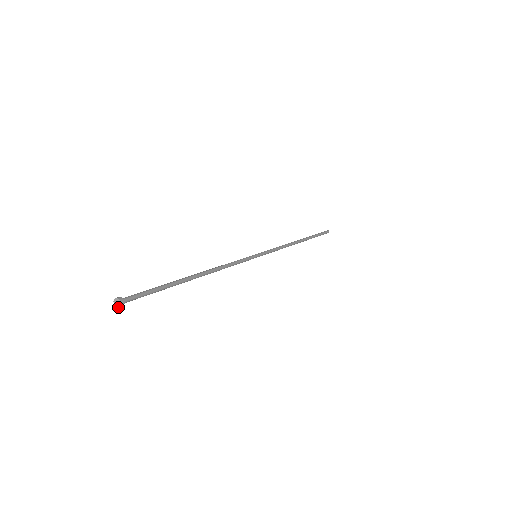
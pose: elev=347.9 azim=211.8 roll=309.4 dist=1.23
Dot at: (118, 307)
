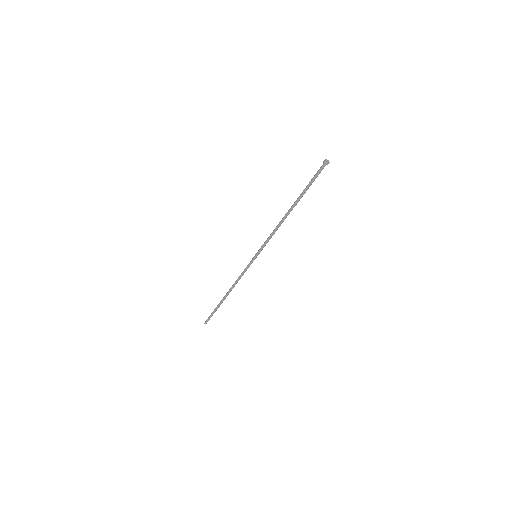
Dot at: (329, 162)
